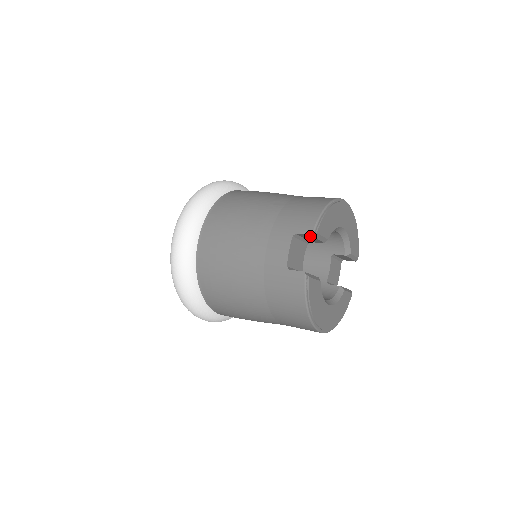
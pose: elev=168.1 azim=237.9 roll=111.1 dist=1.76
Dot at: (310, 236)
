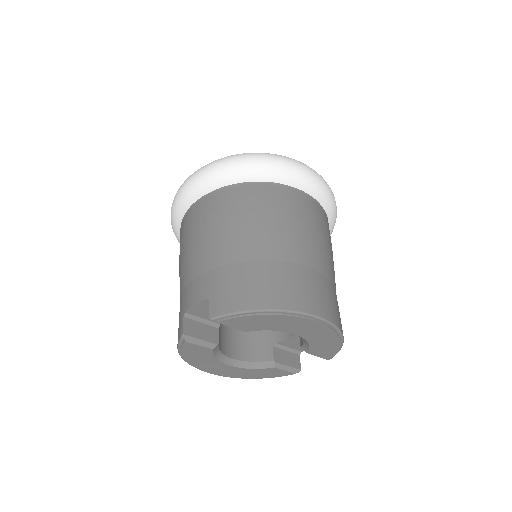
Dot at: occluded
